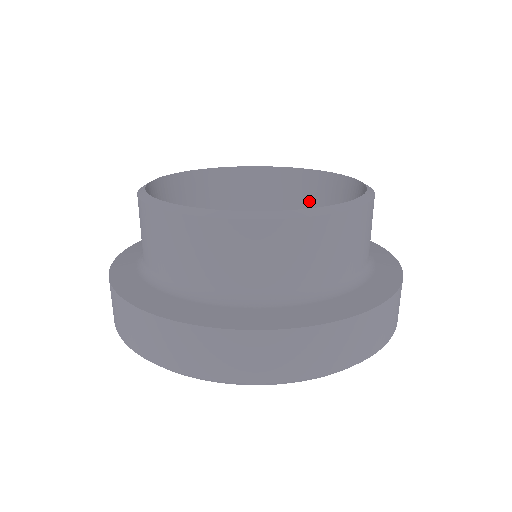
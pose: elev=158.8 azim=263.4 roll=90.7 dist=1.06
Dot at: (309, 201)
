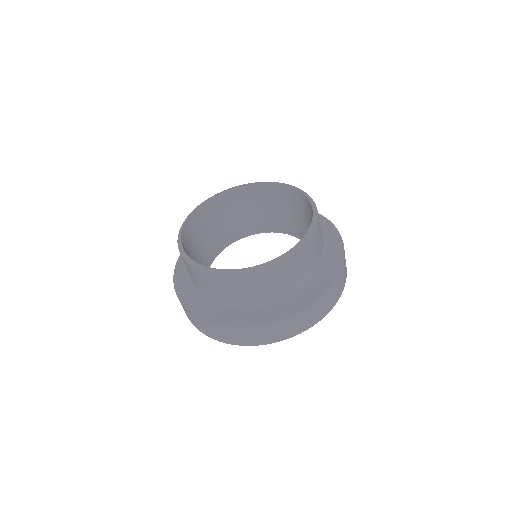
Dot at: (296, 207)
